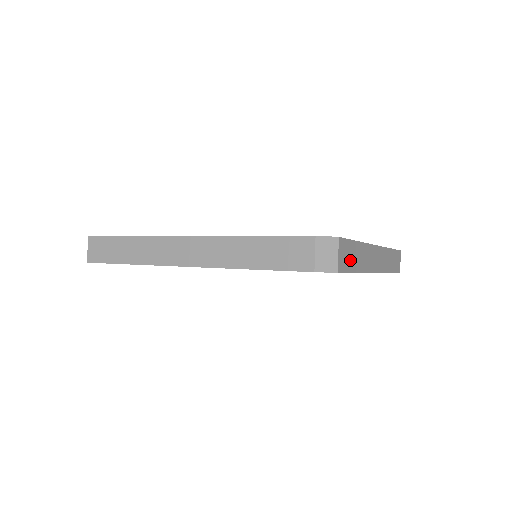
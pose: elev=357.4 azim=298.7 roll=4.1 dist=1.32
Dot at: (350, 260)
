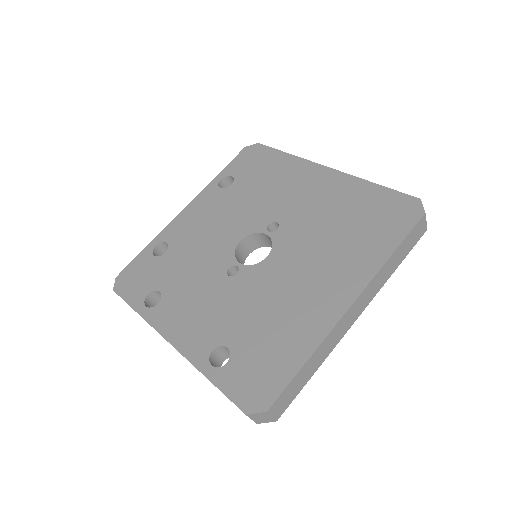
Dot at: (295, 389)
